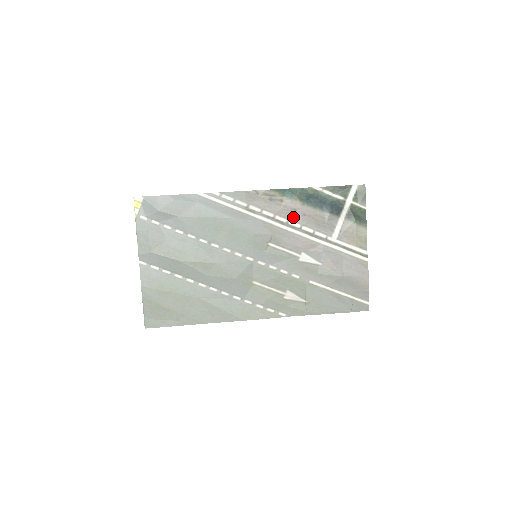
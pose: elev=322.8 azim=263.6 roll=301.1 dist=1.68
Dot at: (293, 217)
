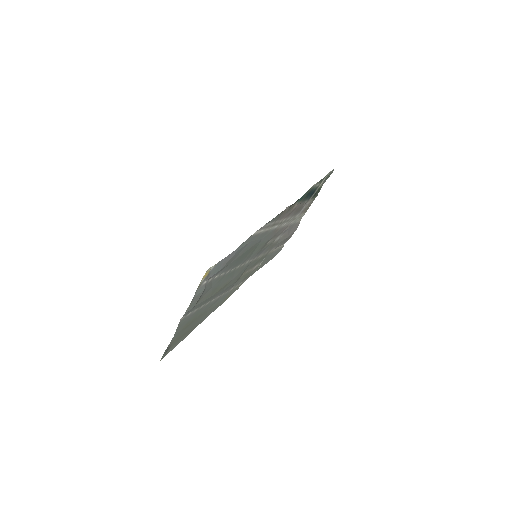
Dot at: (291, 214)
